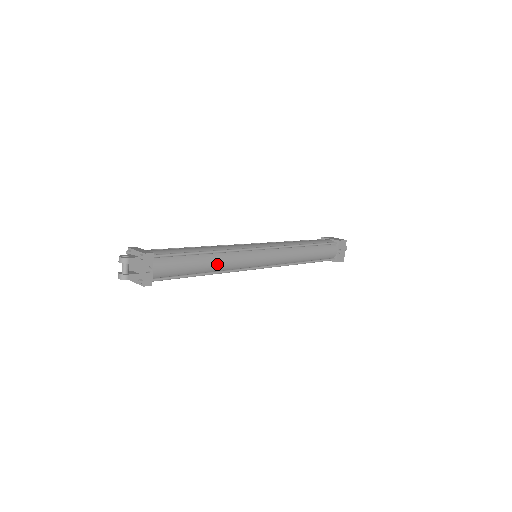
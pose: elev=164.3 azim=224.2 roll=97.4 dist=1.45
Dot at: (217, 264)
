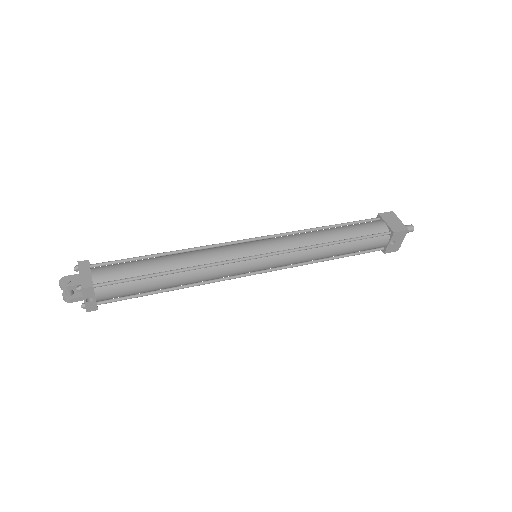
Dot at: (187, 281)
